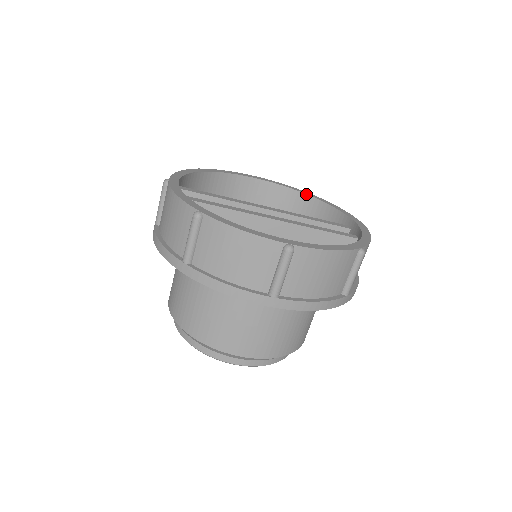
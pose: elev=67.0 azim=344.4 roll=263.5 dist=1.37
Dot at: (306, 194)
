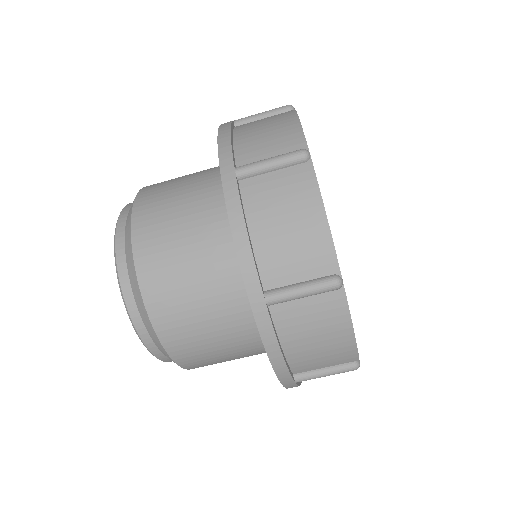
Dot at: occluded
